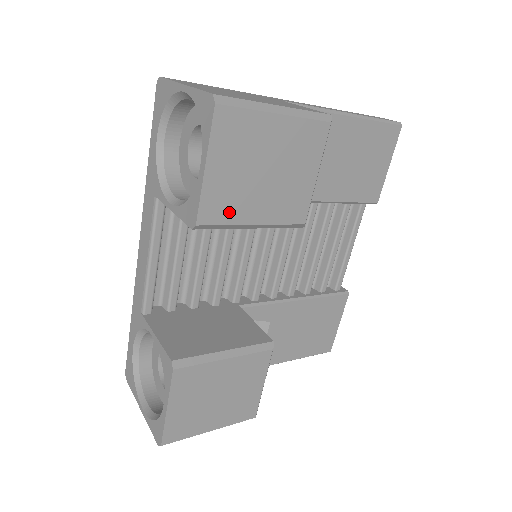
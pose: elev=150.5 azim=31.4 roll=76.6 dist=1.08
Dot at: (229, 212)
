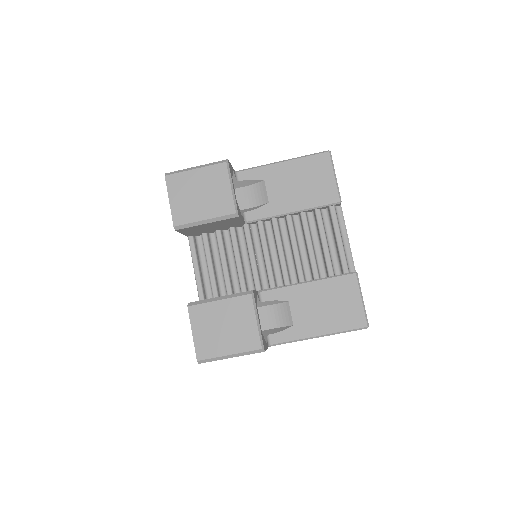
Dot at: (188, 217)
